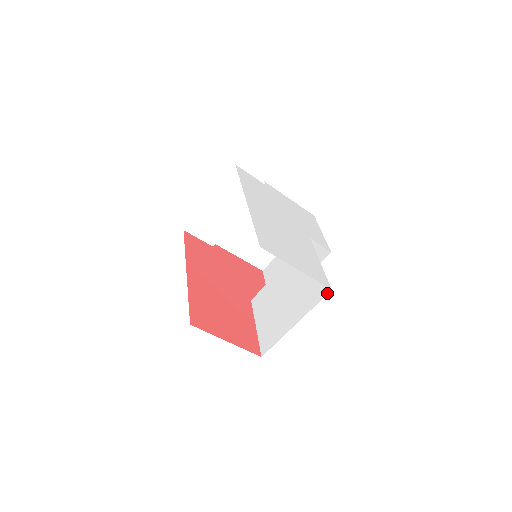
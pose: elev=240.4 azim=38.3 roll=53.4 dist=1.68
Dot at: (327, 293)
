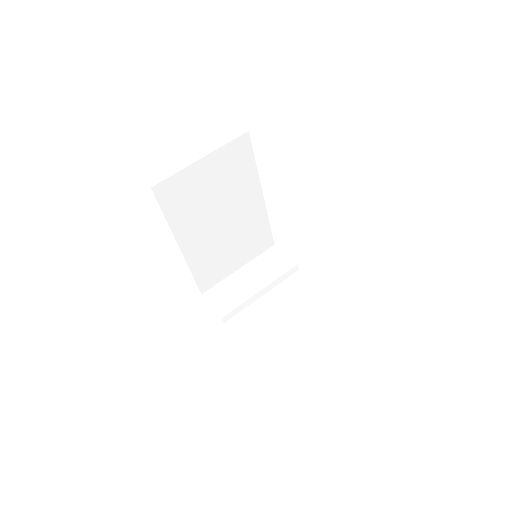
Dot at: occluded
